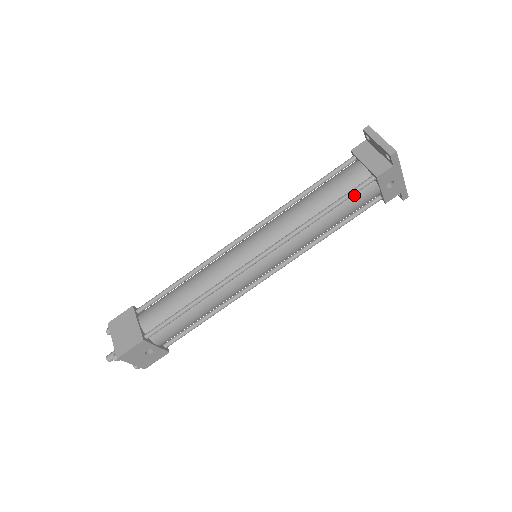
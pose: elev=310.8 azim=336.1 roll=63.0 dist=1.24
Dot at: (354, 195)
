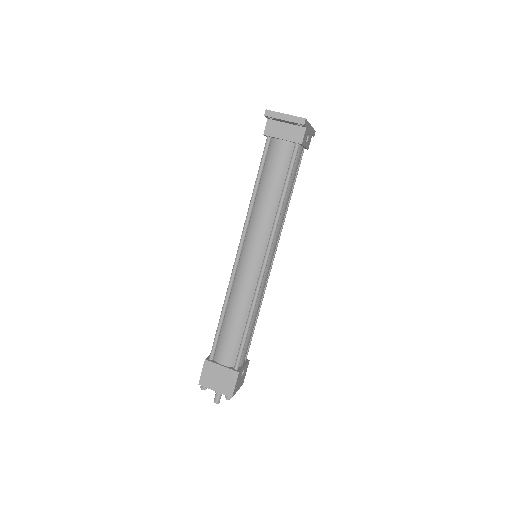
Dot at: (292, 165)
